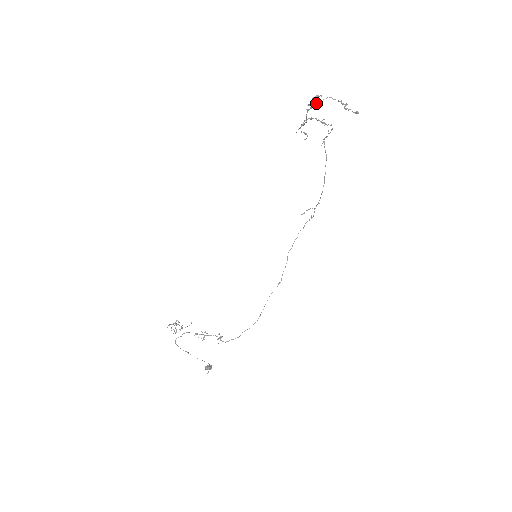
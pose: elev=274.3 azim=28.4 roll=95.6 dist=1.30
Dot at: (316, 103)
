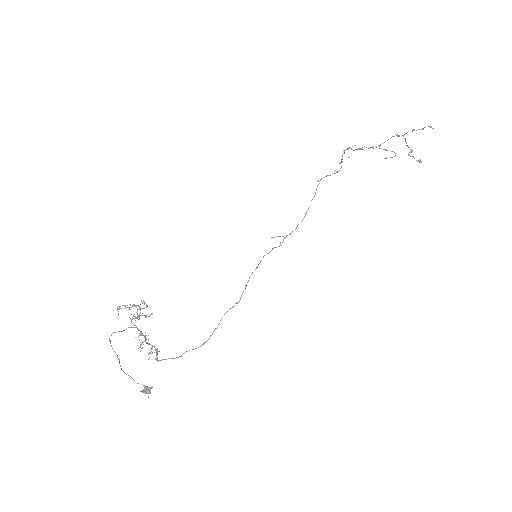
Dot at: (398, 135)
